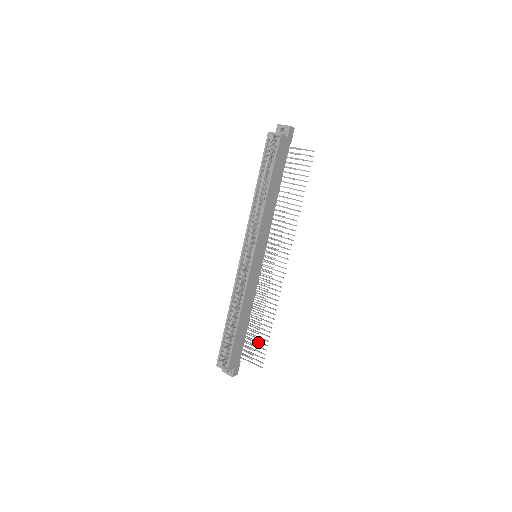
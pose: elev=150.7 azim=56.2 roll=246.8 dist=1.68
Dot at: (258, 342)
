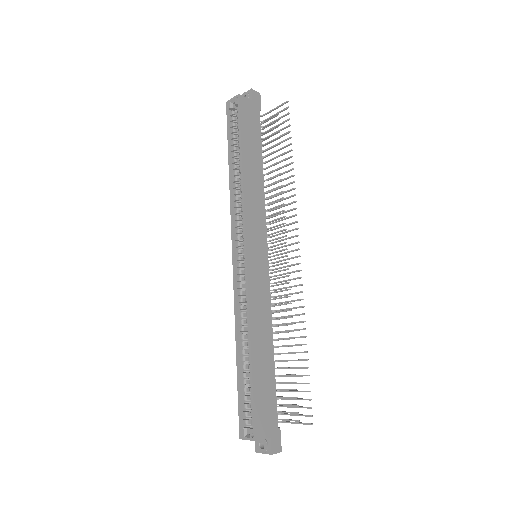
Dot at: occluded
